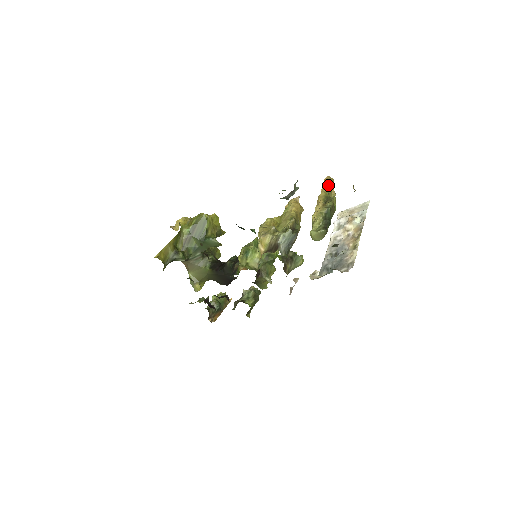
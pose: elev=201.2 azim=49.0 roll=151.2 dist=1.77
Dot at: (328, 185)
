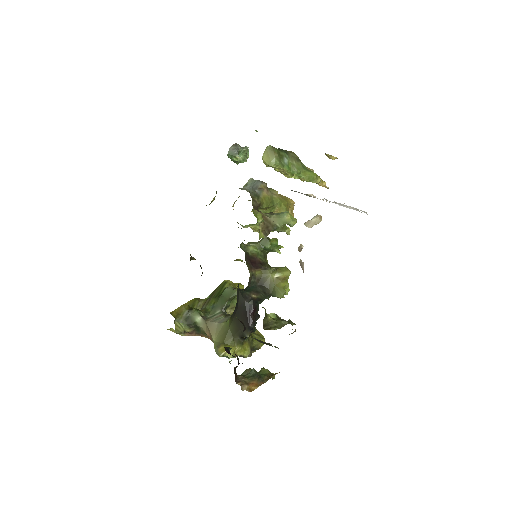
Dot at: occluded
